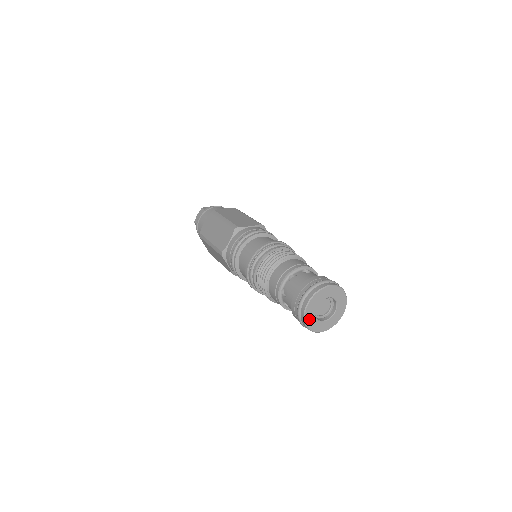
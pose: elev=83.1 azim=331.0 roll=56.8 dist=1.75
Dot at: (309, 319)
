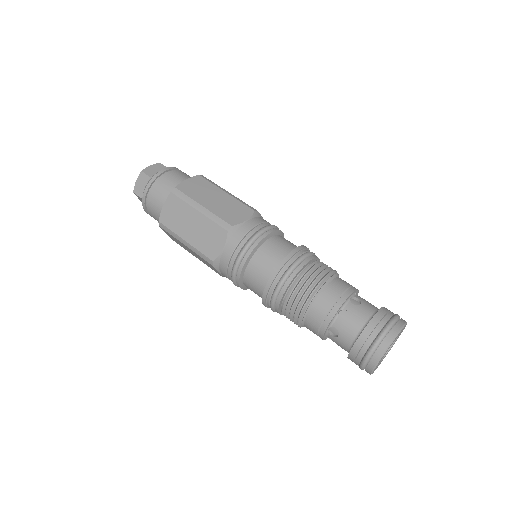
Dot at: (375, 368)
